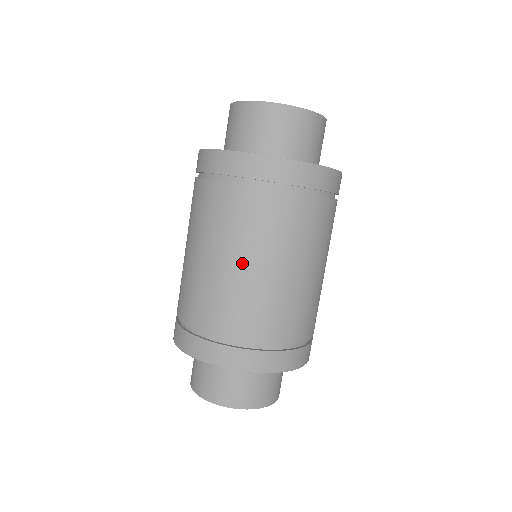
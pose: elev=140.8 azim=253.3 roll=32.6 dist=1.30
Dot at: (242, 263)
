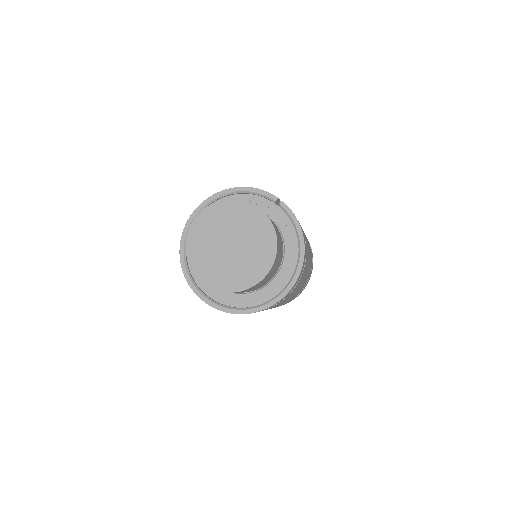
Dot at: occluded
